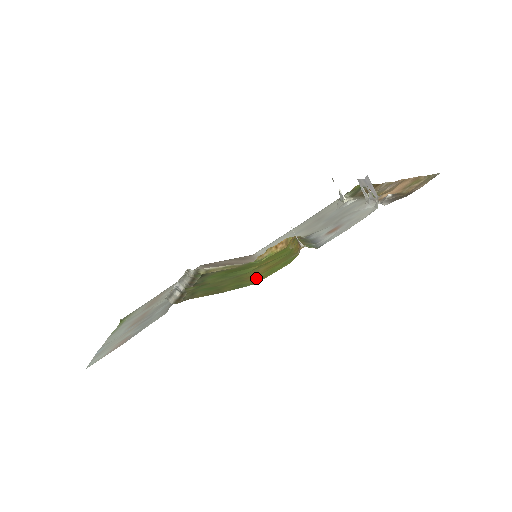
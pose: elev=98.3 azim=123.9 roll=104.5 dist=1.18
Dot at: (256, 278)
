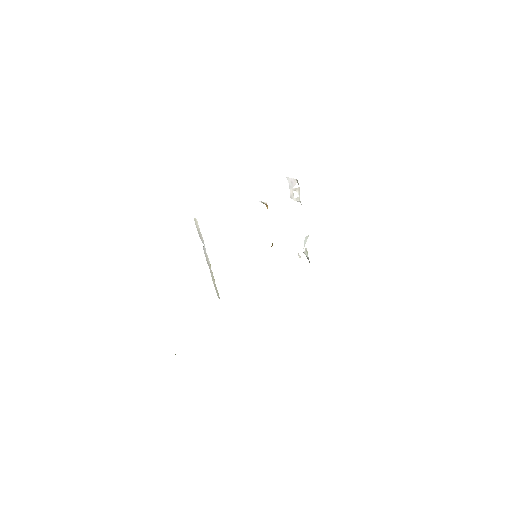
Dot at: occluded
